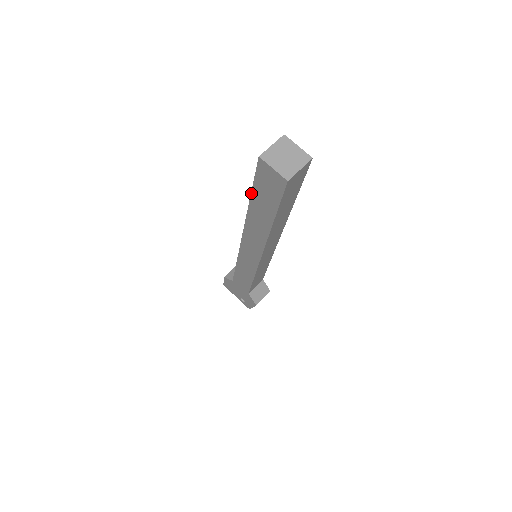
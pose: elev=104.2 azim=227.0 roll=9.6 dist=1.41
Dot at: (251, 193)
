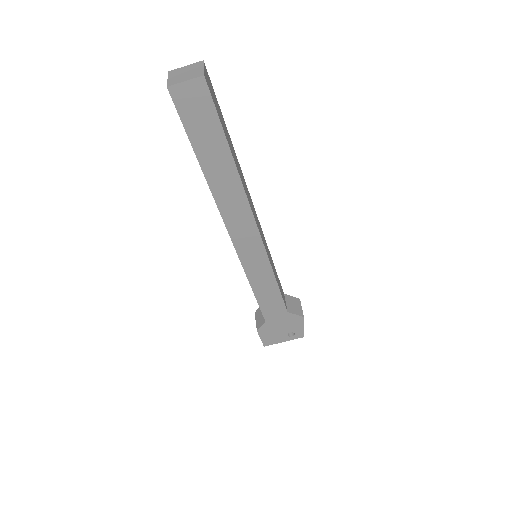
Dot at: (193, 150)
